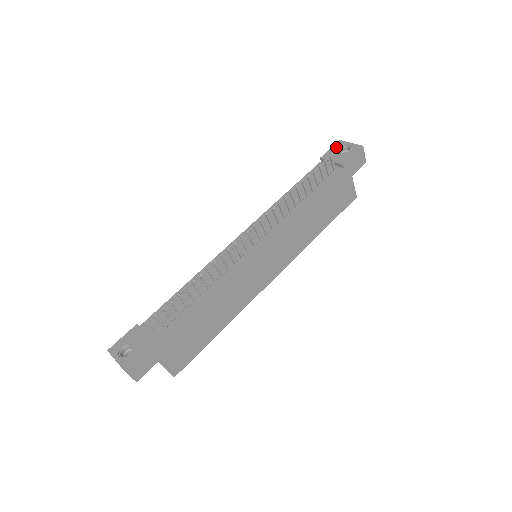
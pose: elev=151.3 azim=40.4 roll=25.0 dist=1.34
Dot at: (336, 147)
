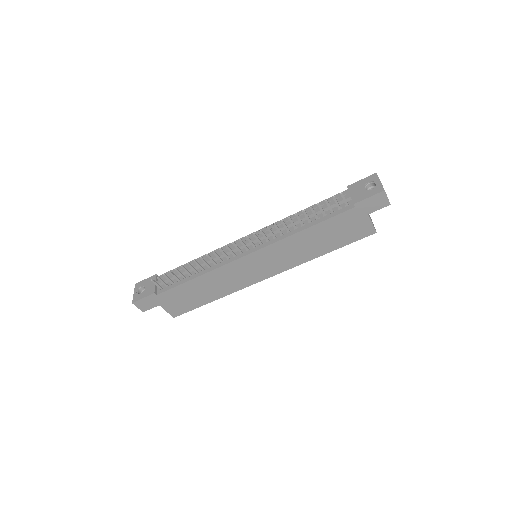
Dot at: (366, 180)
